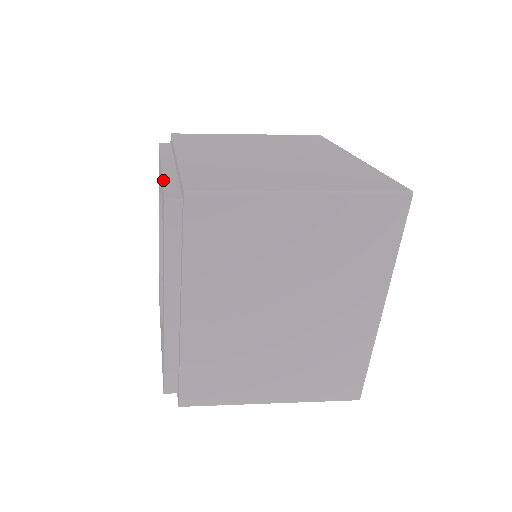
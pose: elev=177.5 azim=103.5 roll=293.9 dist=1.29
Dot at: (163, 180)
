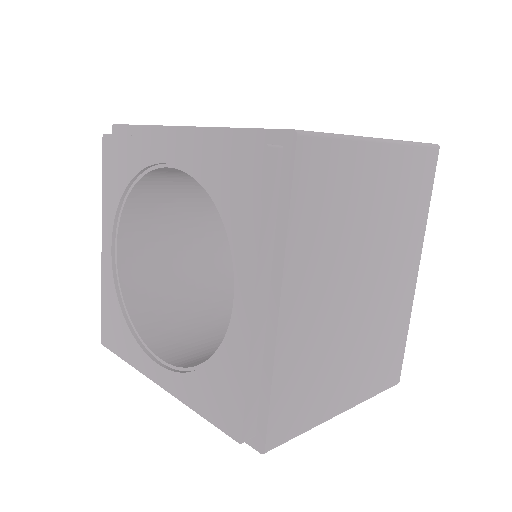
Dot at: occluded
